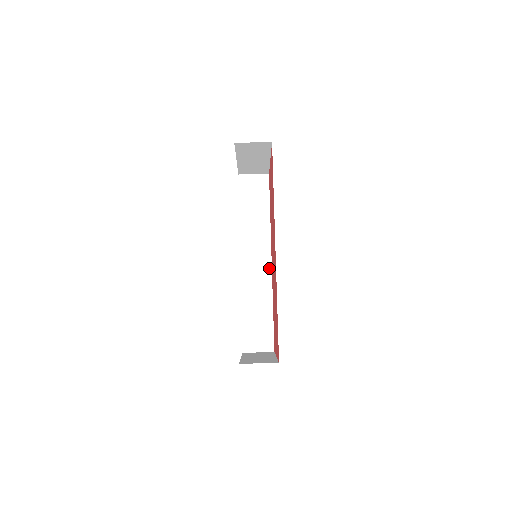
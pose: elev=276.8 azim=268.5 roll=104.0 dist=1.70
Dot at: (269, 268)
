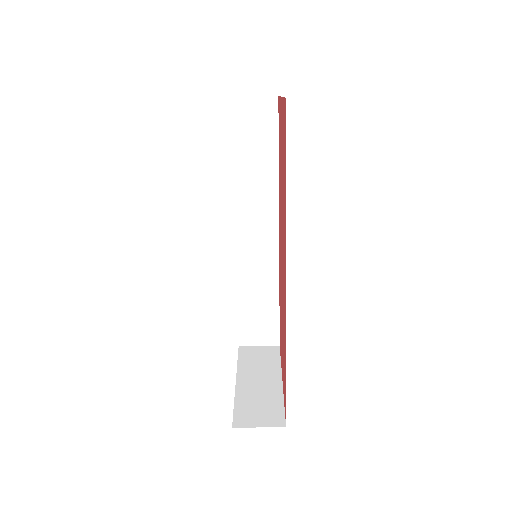
Dot at: (275, 243)
